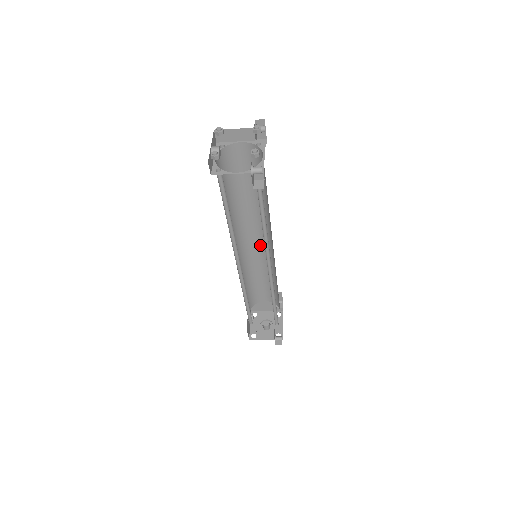
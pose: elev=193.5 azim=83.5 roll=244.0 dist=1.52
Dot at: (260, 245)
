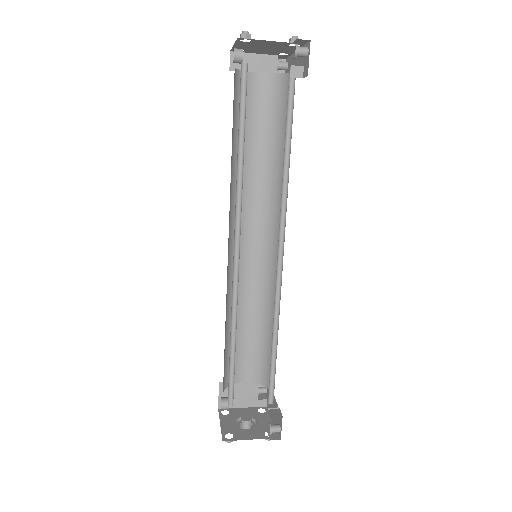
Dot at: (255, 256)
